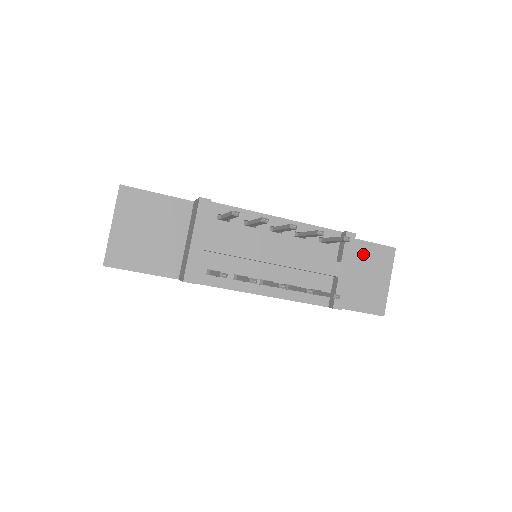
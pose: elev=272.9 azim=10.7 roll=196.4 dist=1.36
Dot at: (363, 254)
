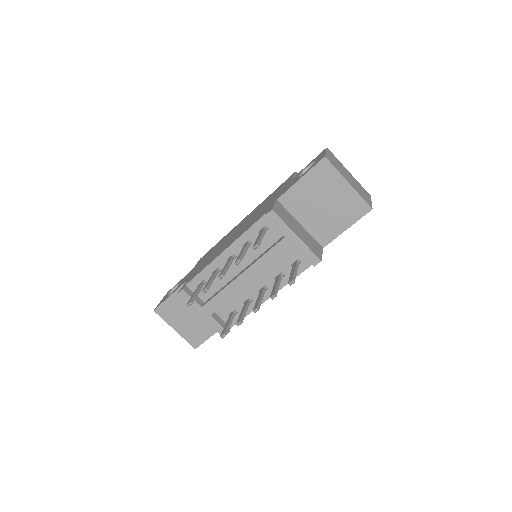
Dot at: (307, 191)
